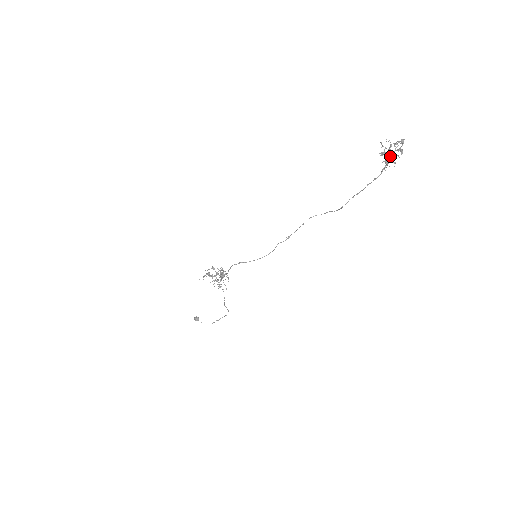
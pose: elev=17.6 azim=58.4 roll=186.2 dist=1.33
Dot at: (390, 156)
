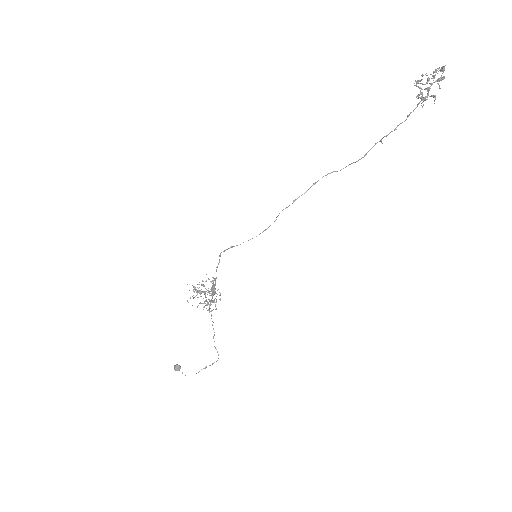
Dot at: (428, 87)
